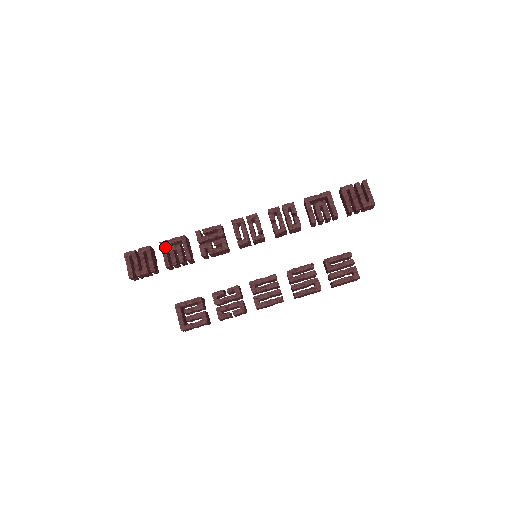
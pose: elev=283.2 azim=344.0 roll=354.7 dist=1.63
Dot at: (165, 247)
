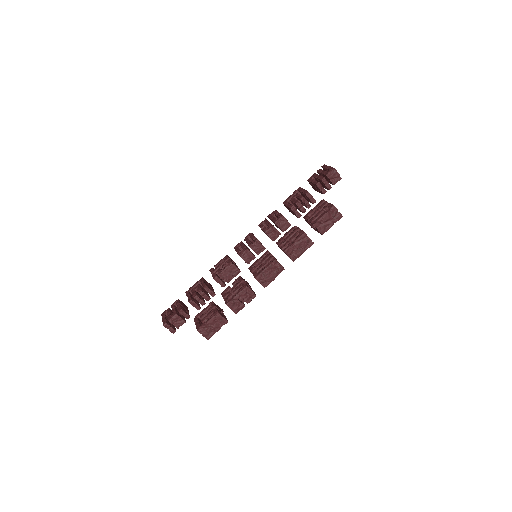
Dot at: occluded
